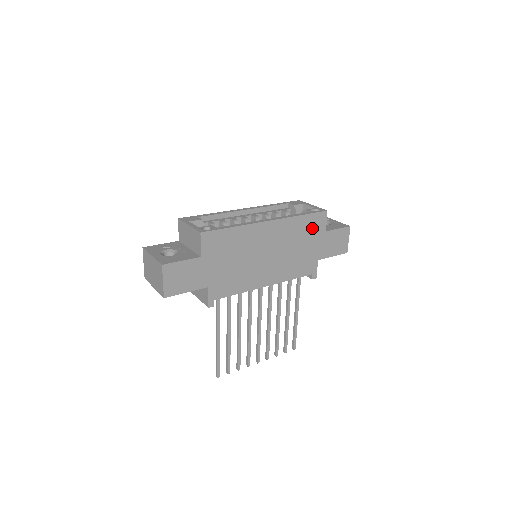
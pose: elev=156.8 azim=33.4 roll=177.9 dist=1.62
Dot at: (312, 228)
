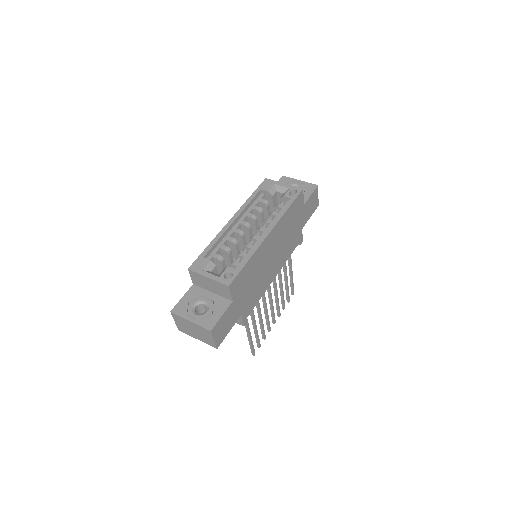
Dot at: (295, 211)
